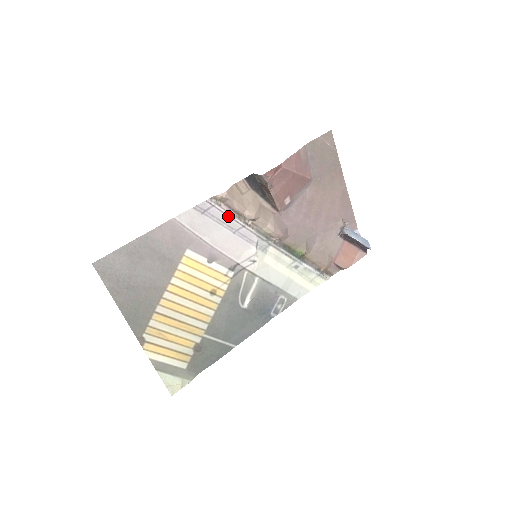
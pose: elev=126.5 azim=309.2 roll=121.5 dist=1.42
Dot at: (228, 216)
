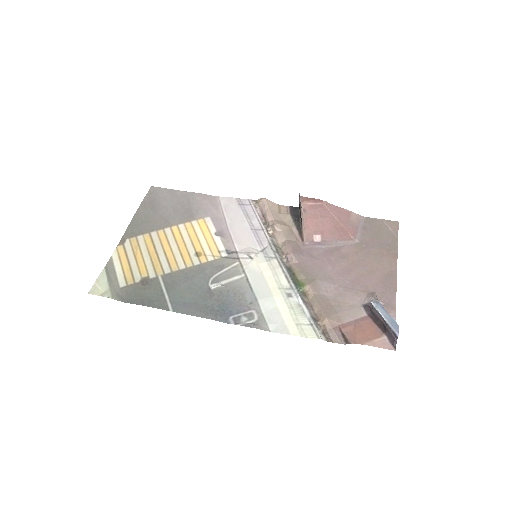
Dot at: (256, 216)
